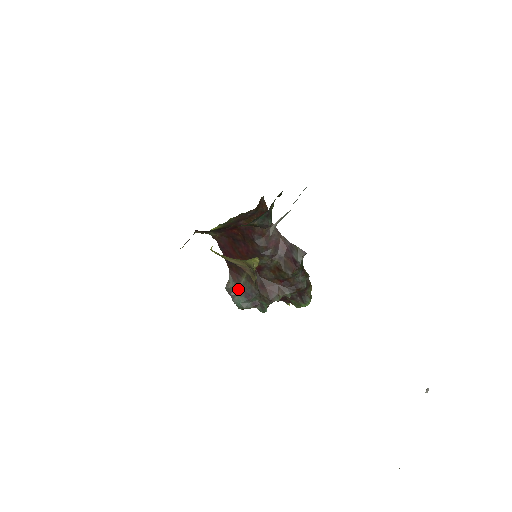
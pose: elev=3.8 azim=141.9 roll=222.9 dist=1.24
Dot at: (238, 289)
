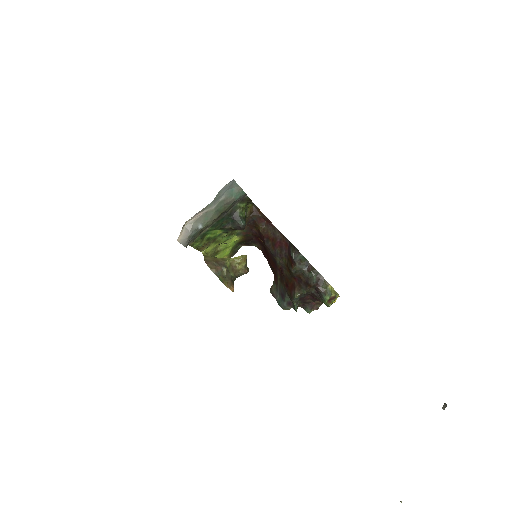
Dot at: (278, 291)
